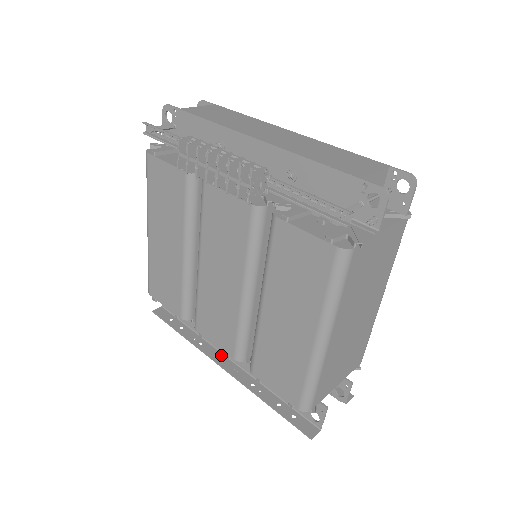
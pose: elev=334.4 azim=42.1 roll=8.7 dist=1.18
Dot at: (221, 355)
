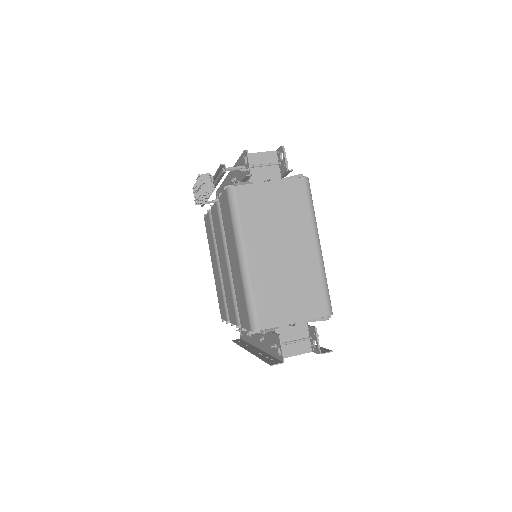
Dot at: (254, 347)
